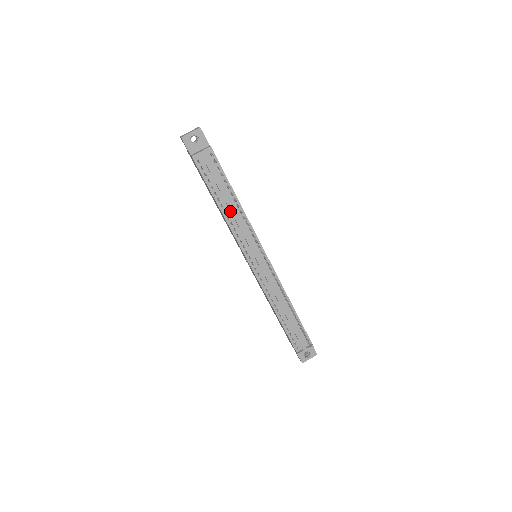
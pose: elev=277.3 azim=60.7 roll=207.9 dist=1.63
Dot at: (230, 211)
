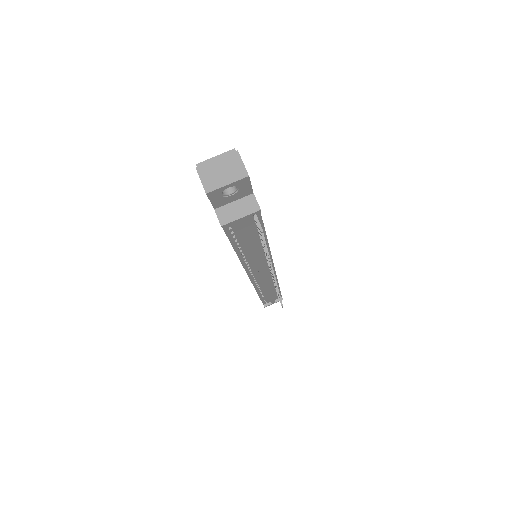
Dot at: (250, 252)
